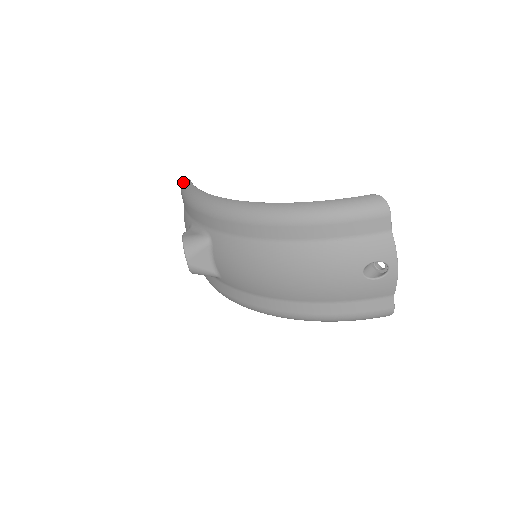
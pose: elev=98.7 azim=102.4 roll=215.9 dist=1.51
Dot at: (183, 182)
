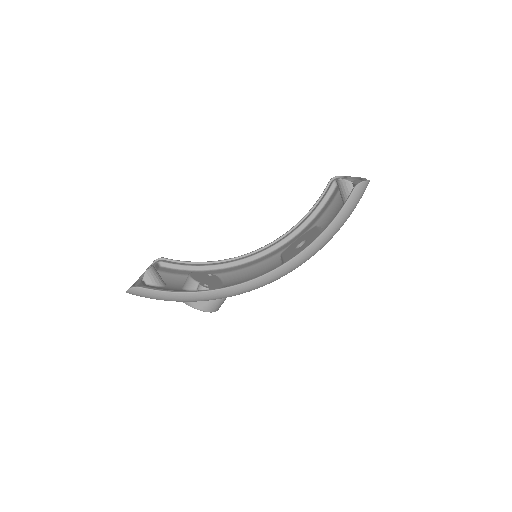
Dot at: (132, 293)
